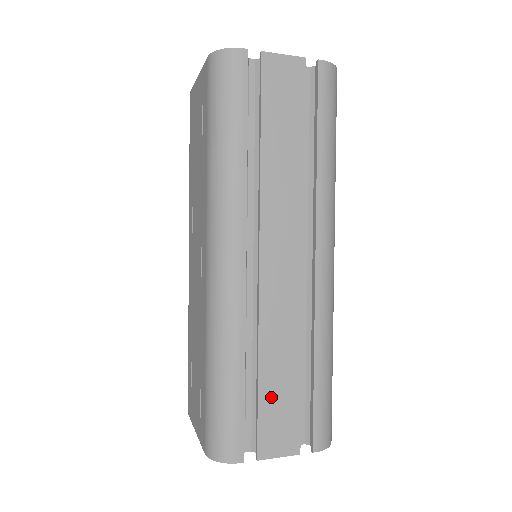
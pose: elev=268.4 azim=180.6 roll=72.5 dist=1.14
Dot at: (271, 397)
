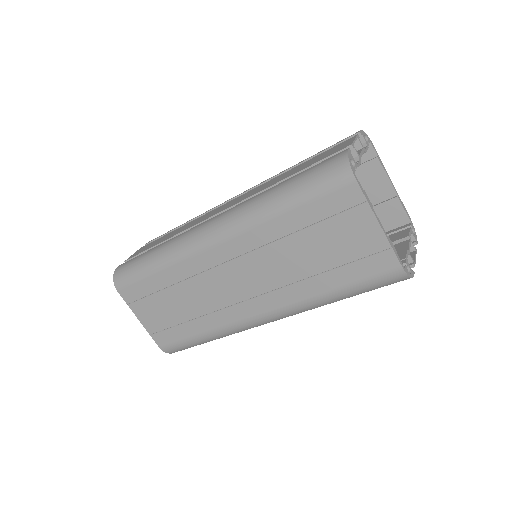
Dot at: occluded
